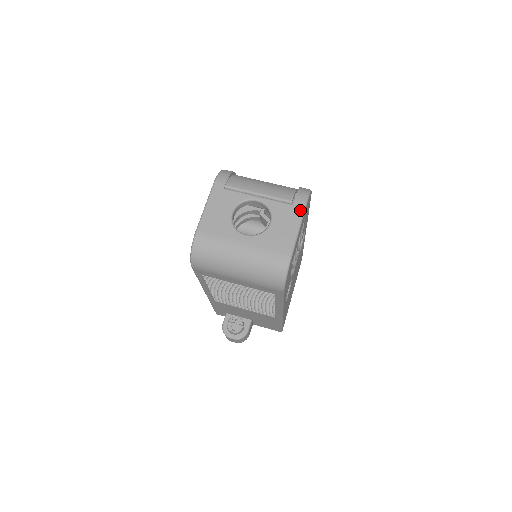
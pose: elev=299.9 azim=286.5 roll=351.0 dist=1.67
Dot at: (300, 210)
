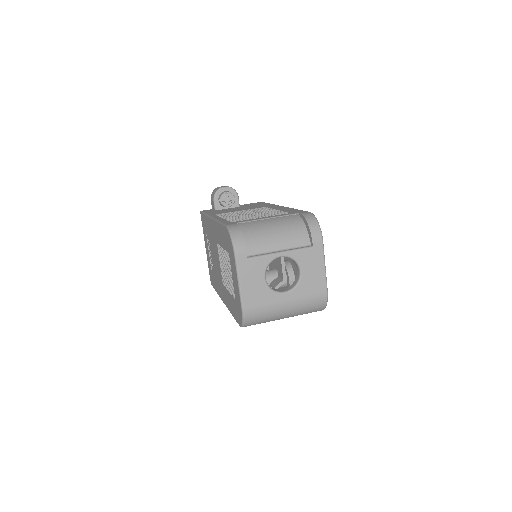
Dot at: (320, 250)
